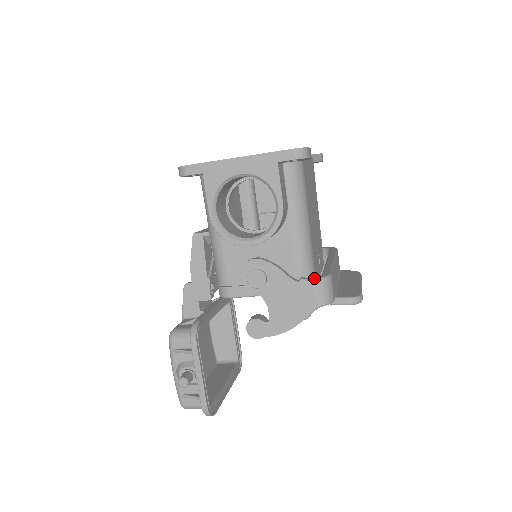
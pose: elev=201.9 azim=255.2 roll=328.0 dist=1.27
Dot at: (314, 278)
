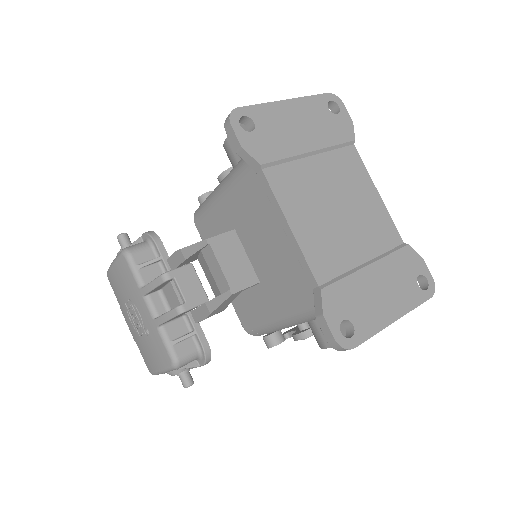
Dot at: occluded
